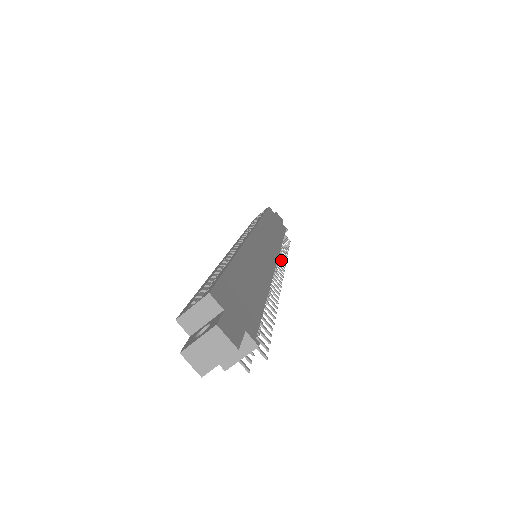
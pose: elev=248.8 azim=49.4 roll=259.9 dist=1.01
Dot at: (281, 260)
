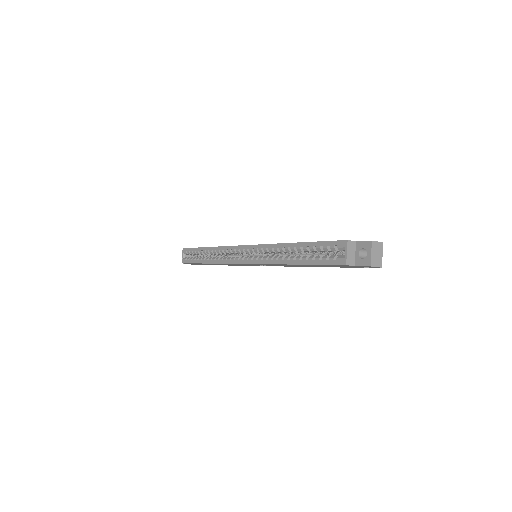
Dot at: occluded
